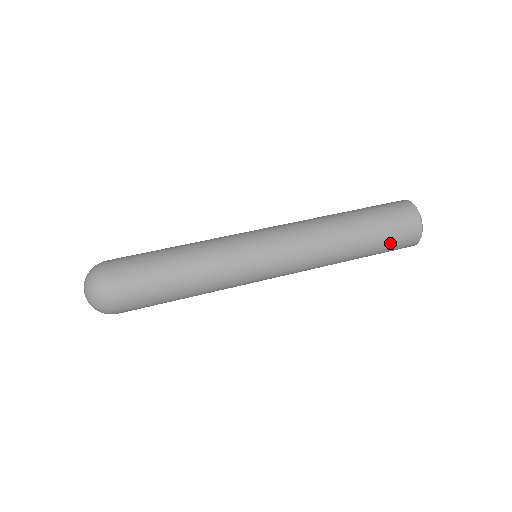
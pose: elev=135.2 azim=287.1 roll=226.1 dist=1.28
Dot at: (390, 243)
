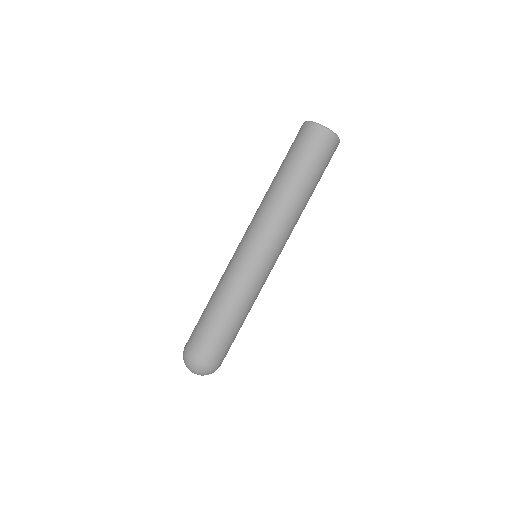
Dot at: occluded
